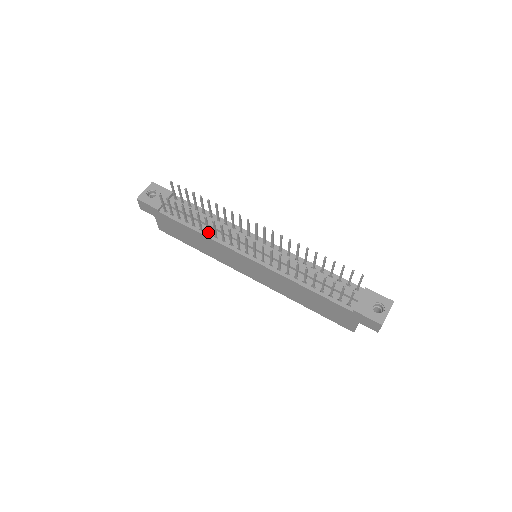
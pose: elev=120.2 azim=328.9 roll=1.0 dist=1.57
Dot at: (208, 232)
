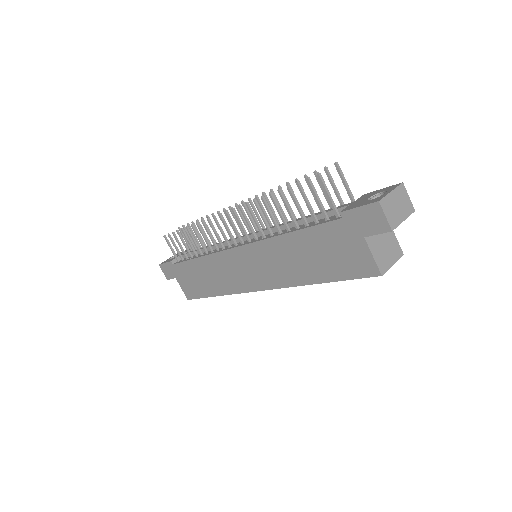
Dot at: (205, 250)
